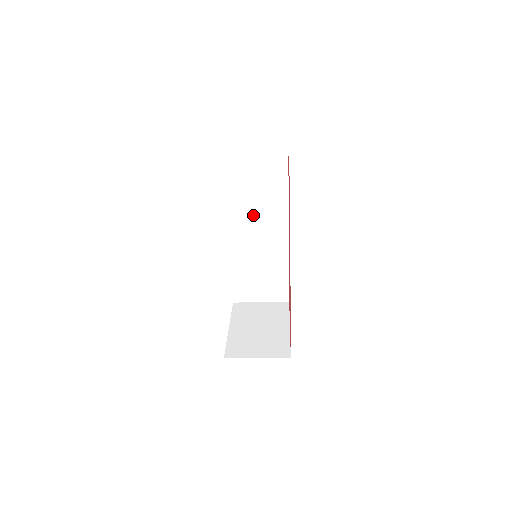
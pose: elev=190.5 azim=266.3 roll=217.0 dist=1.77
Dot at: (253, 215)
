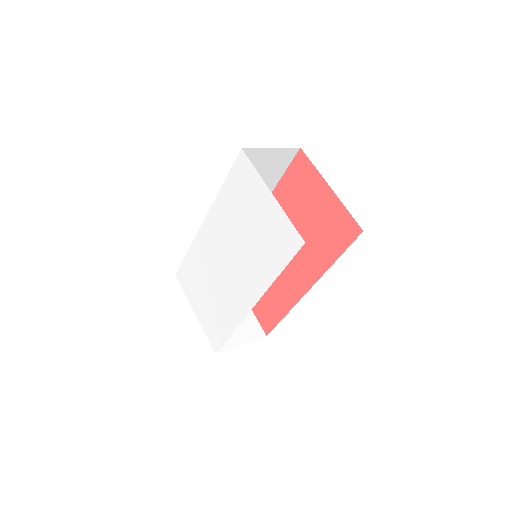
Dot at: occluded
